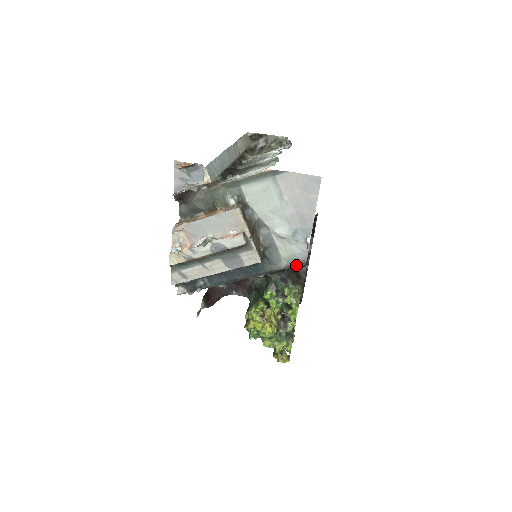
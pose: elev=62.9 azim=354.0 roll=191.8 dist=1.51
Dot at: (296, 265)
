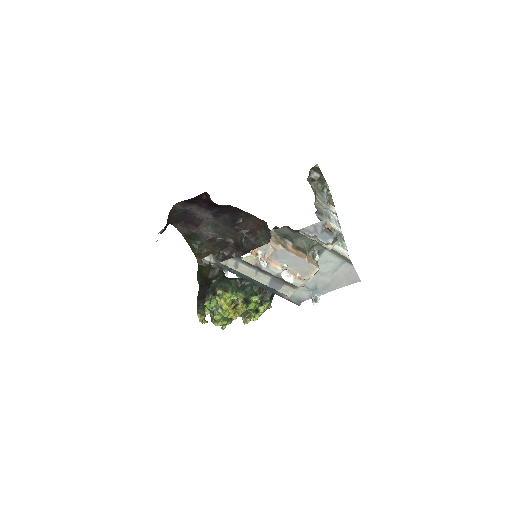
Dot at: (293, 302)
